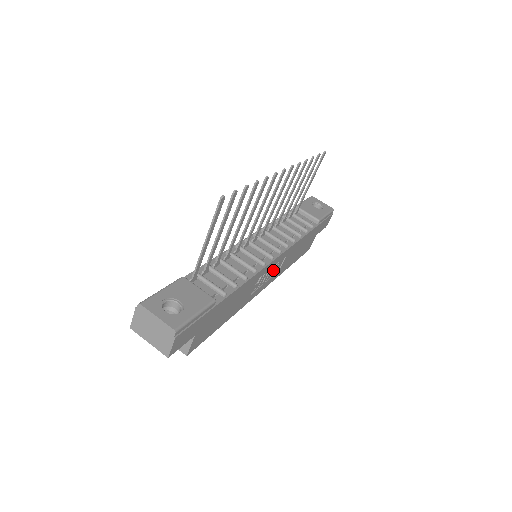
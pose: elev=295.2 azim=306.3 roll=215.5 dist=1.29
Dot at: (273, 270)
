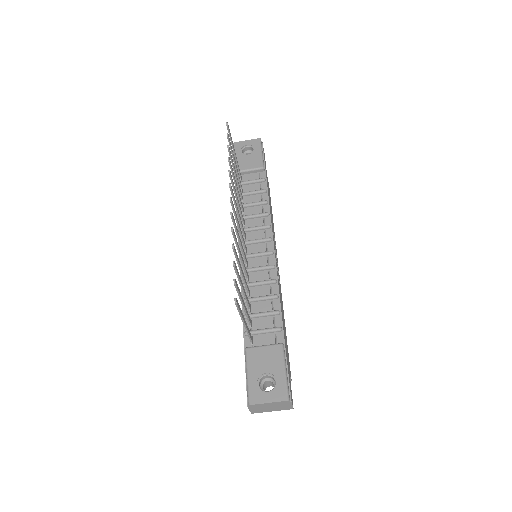
Dot at: (275, 251)
